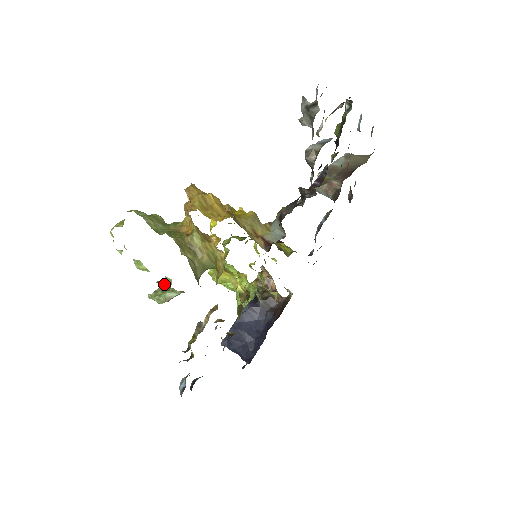
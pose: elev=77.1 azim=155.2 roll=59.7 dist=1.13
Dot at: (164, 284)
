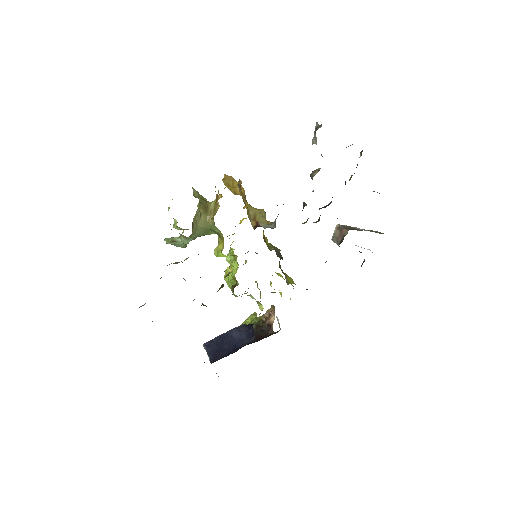
Dot at: occluded
